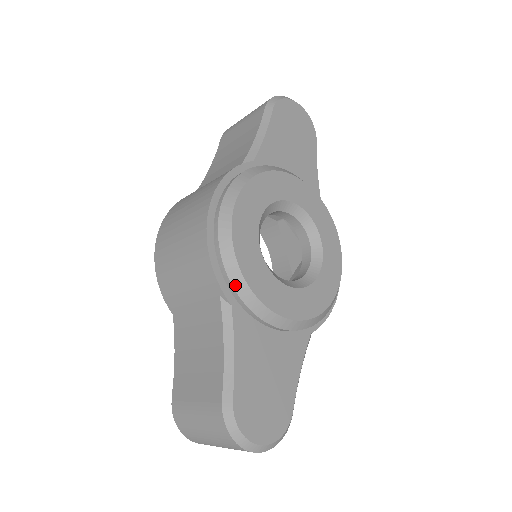
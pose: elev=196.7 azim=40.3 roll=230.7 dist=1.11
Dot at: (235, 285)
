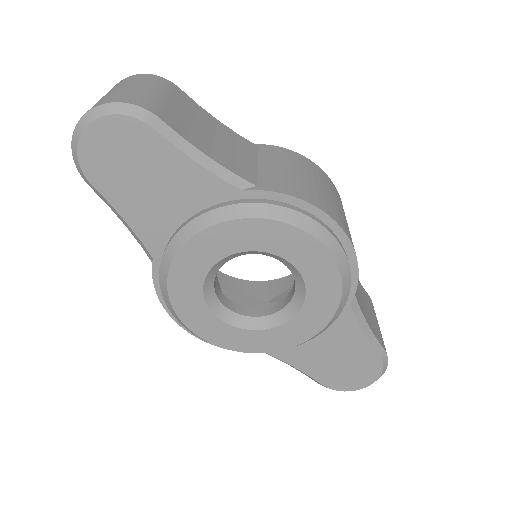
Dot at: occluded
